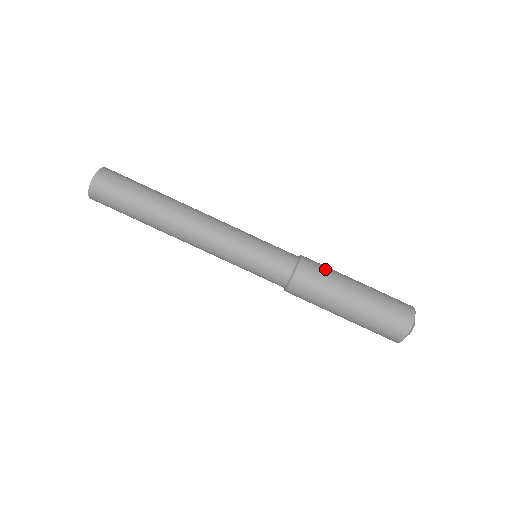
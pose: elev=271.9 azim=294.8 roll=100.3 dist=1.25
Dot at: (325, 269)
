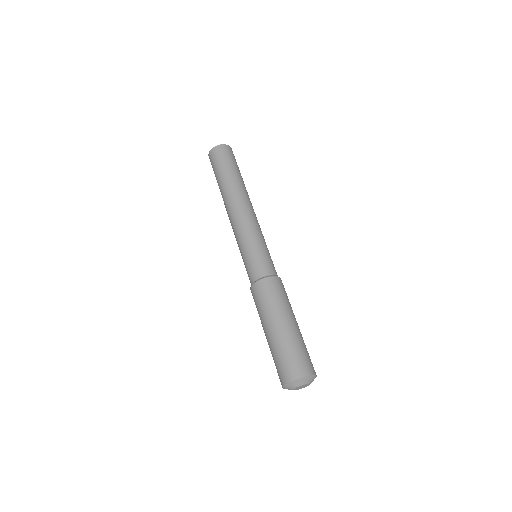
Dot at: (281, 295)
